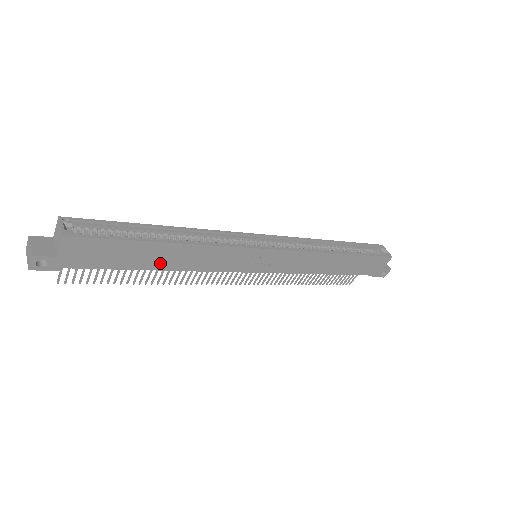
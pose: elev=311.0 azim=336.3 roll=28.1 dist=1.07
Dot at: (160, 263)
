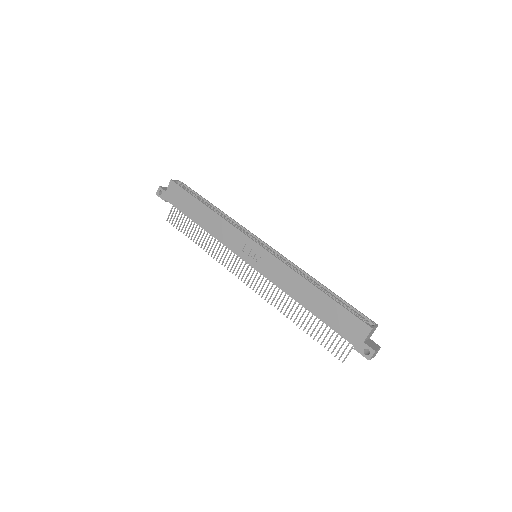
Dot at: (200, 220)
